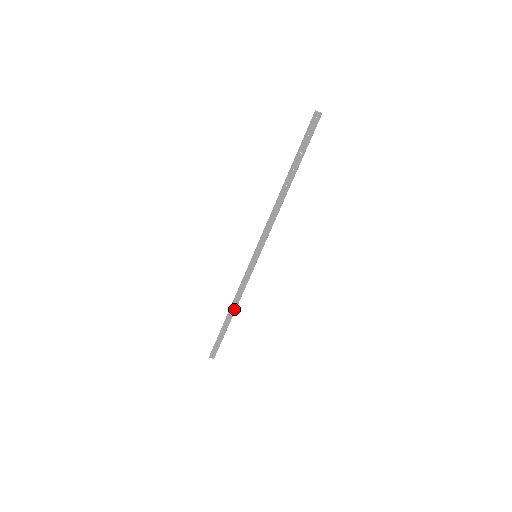
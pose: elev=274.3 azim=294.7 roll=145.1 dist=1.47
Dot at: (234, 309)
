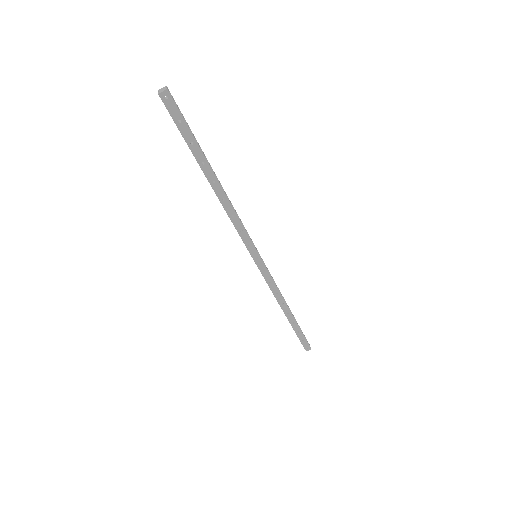
Dot at: (286, 306)
